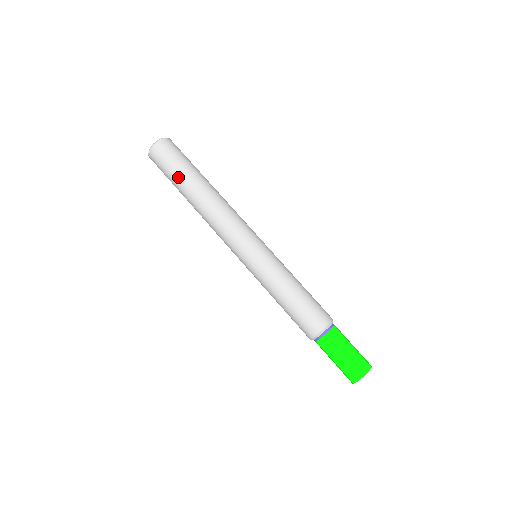
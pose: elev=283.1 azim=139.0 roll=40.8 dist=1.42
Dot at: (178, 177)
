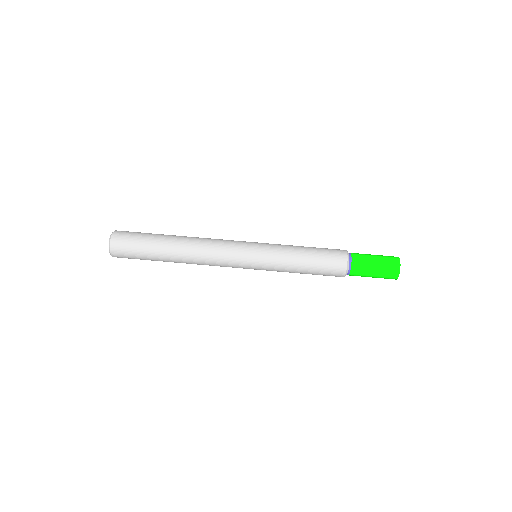
Dot at: (152, 238)
